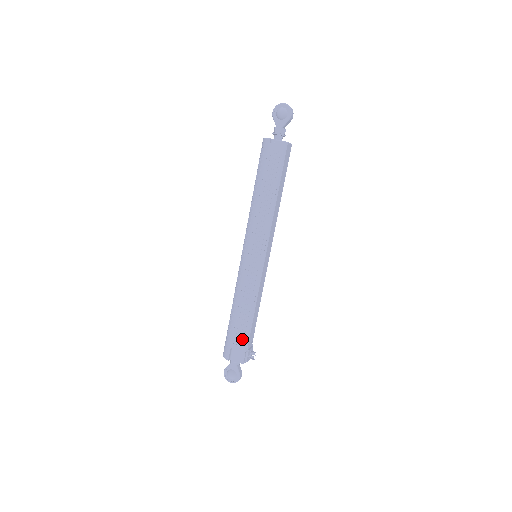
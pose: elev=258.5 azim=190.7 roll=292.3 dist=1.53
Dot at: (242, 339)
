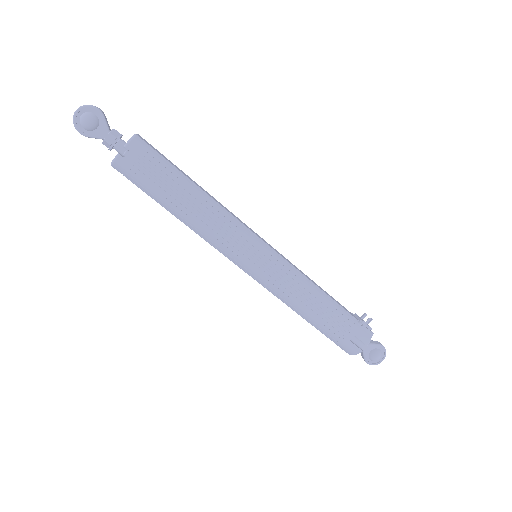
Dot at: (347, 322)
